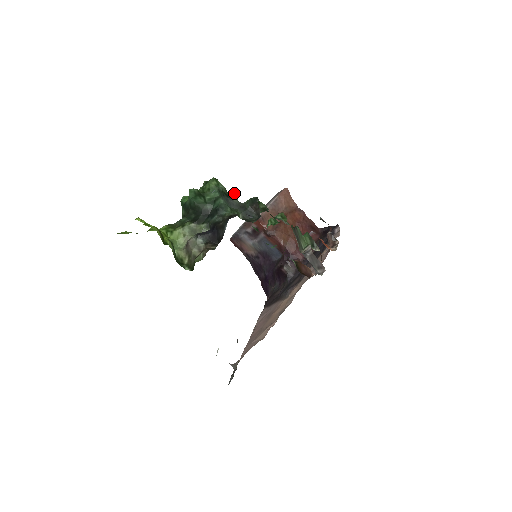
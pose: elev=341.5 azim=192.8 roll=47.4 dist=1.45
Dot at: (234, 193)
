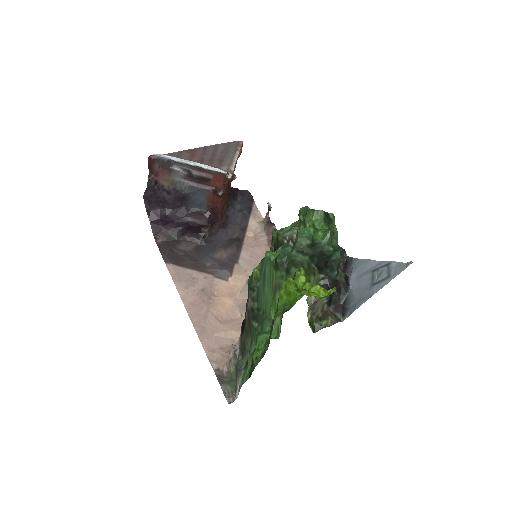
Dot at: occluded
